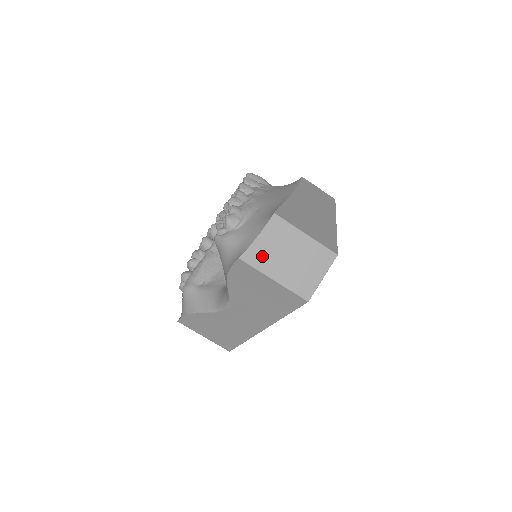
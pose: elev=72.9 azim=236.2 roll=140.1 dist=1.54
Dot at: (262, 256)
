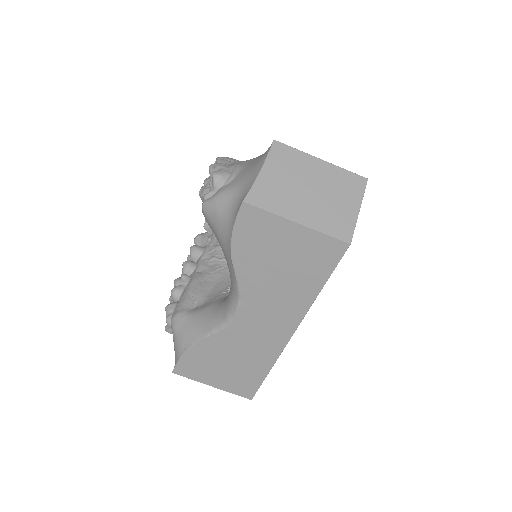
Dot at: (273, 194)
